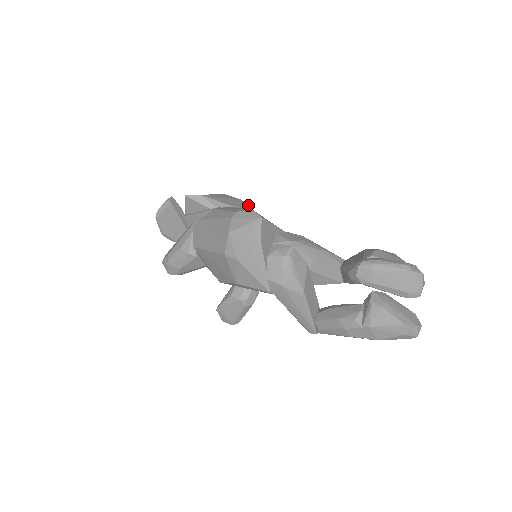
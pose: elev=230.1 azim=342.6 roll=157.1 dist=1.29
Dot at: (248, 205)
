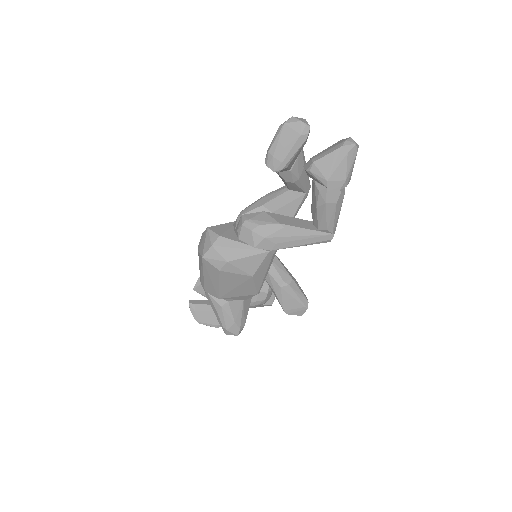
Dot at: occluded
